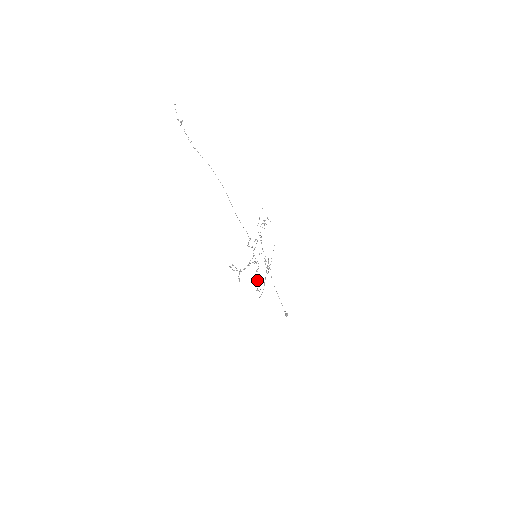
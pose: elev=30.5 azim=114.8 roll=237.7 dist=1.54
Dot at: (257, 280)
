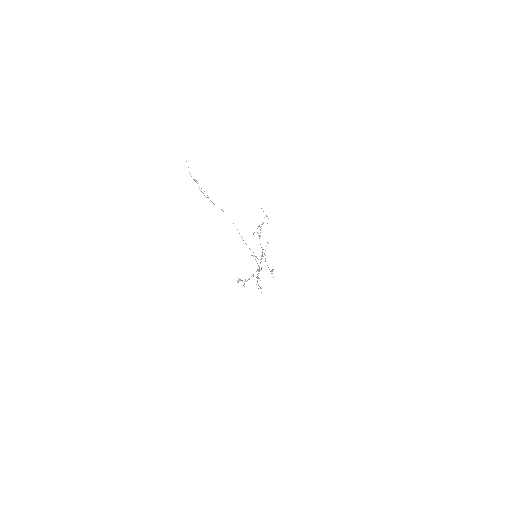
Dot at: (257, 276)
